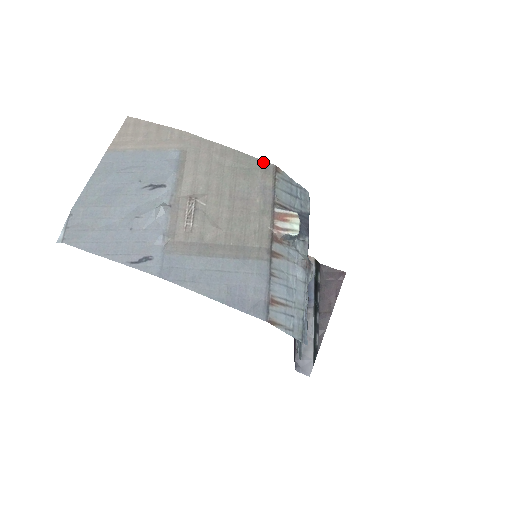
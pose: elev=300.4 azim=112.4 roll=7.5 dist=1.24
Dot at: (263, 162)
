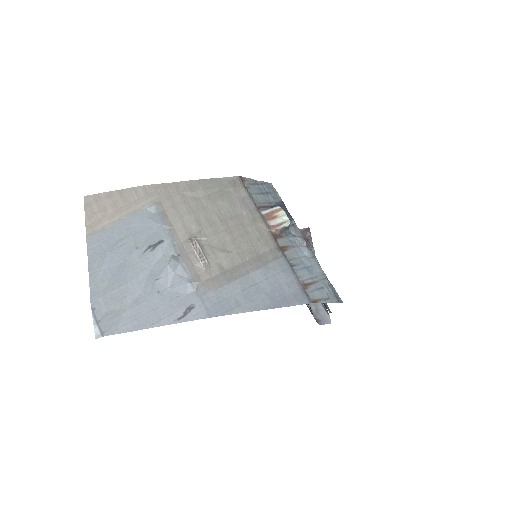
Dot at: (227, 178)
